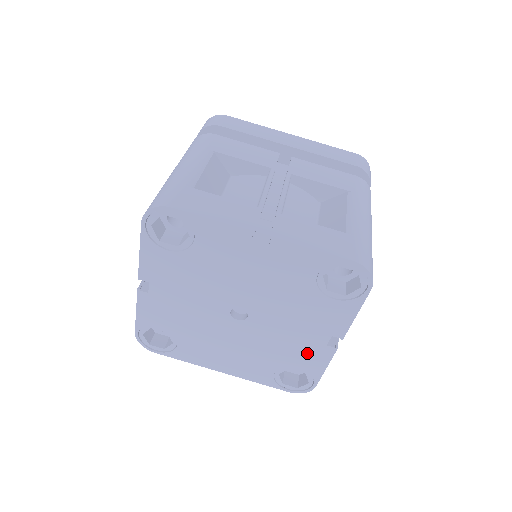
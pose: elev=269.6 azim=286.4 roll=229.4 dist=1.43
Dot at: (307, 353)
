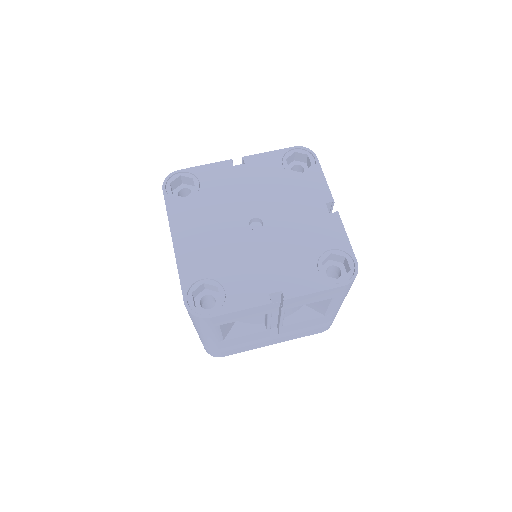
Dot at: (249, 287)
